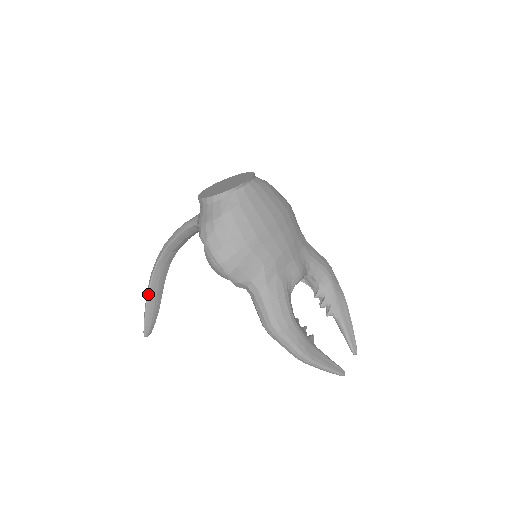
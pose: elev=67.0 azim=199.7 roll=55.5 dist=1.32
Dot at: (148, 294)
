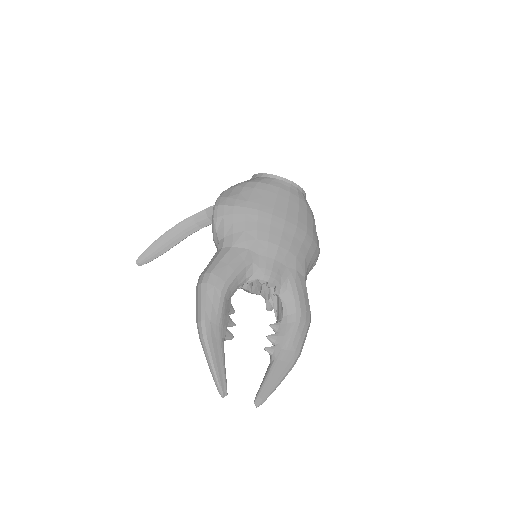
Dot at: (167, 232)
